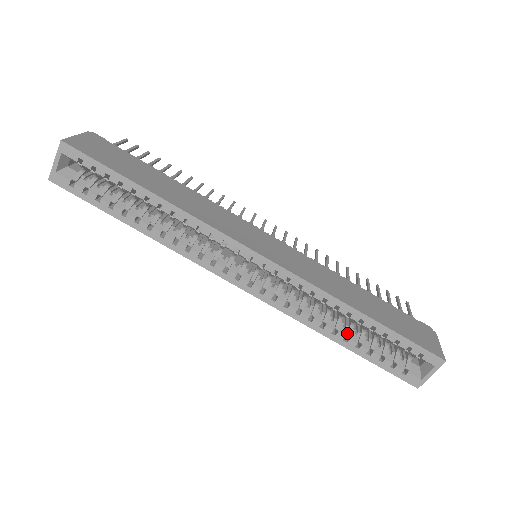
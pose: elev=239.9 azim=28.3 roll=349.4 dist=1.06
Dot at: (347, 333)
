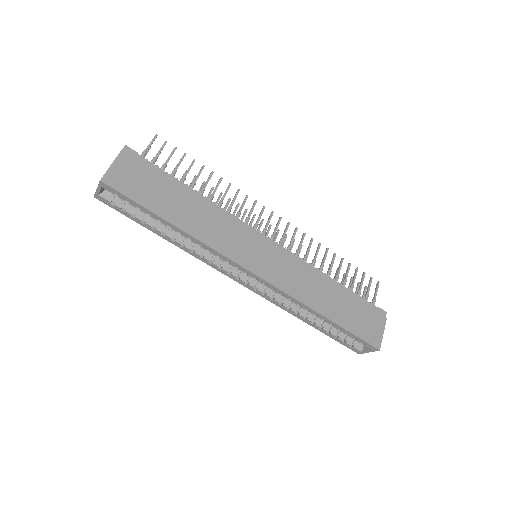
Dot at: (314, 320)
